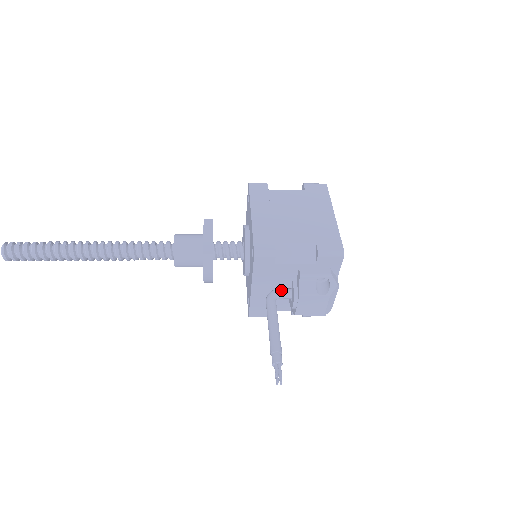
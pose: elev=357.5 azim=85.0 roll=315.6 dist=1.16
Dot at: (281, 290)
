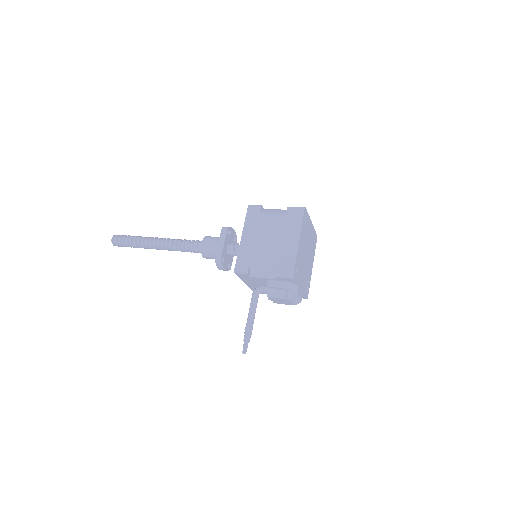
Dot at: (263, 288)
